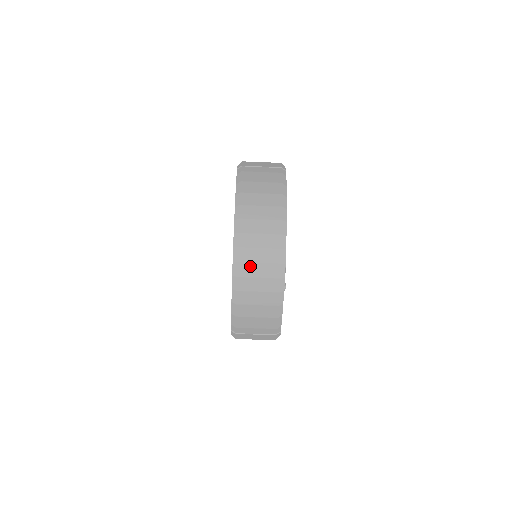
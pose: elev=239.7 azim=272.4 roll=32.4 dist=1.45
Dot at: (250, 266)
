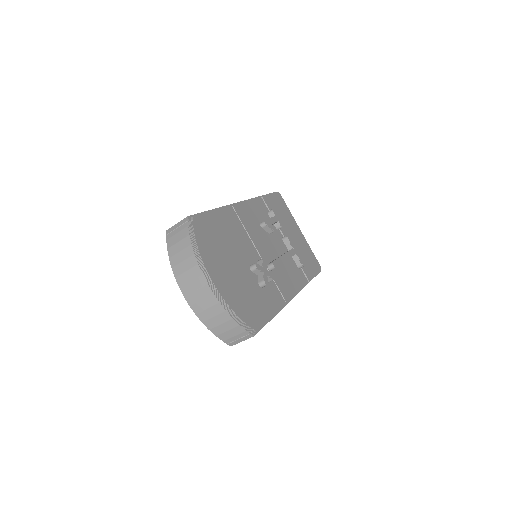
Dot at: (198, 304)
